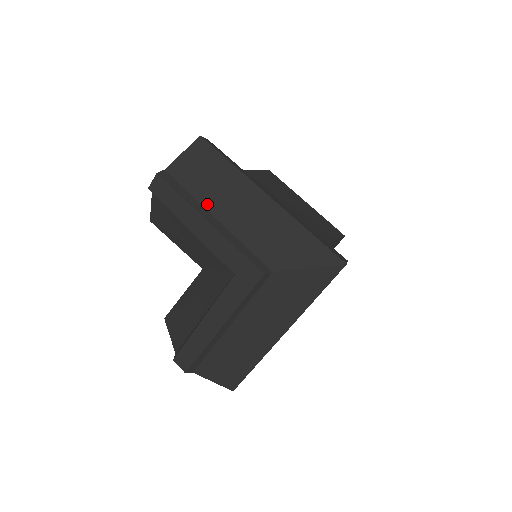
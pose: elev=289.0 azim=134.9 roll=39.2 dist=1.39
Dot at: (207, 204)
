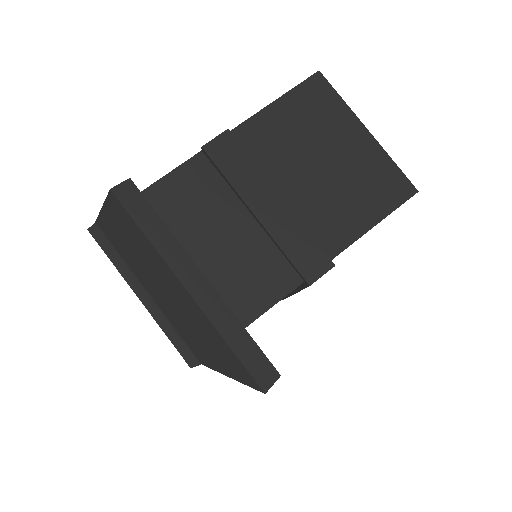
Dot at: (137, 274)
